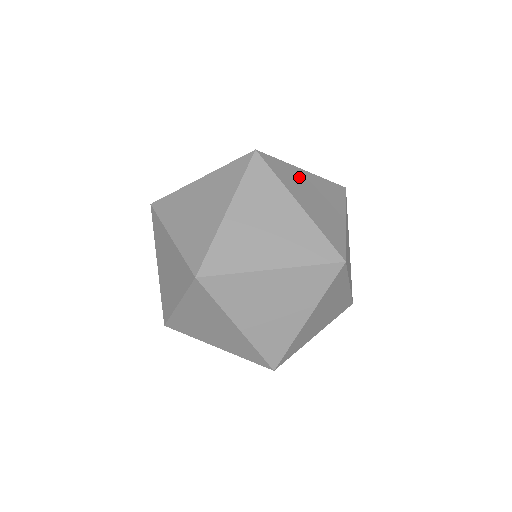
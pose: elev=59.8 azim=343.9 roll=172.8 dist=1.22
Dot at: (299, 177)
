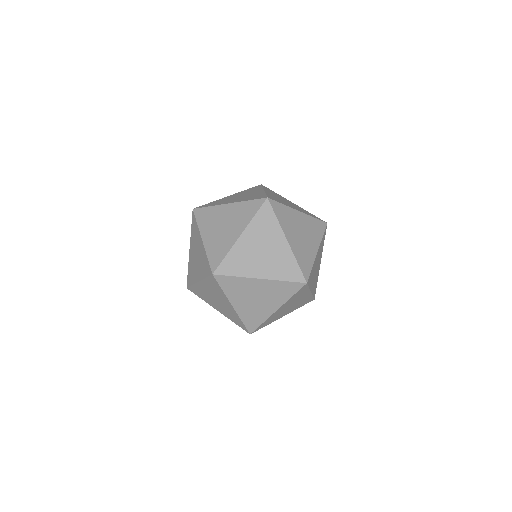
Dot at: (293, 217)
